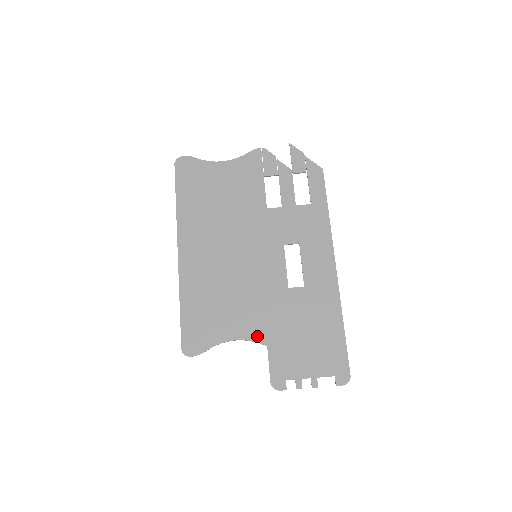
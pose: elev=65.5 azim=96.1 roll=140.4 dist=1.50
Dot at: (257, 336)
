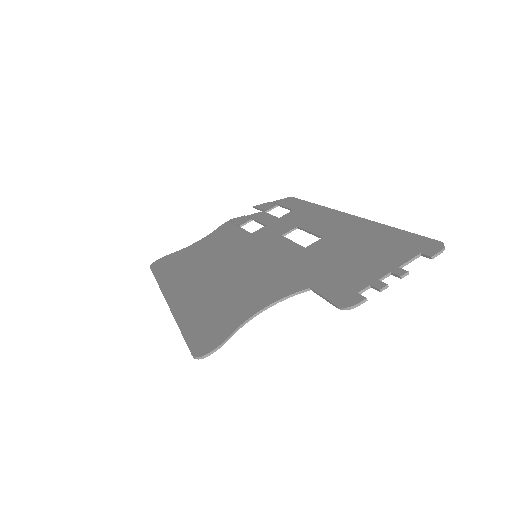
Dot at: (291, 290)
